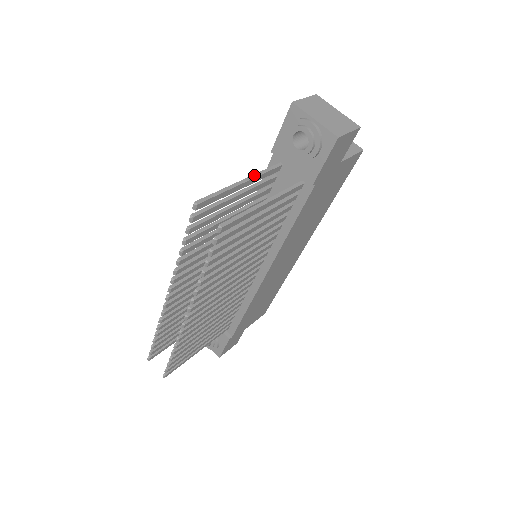
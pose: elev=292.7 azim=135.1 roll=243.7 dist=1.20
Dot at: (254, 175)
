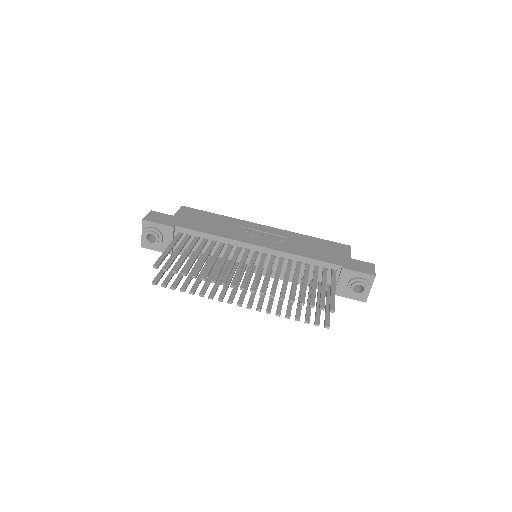
Dot at: occluded
